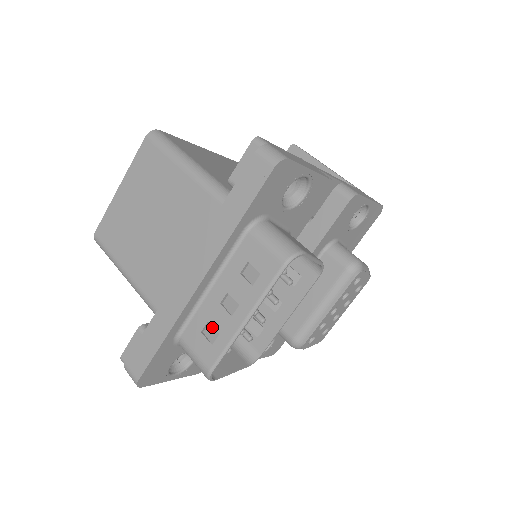
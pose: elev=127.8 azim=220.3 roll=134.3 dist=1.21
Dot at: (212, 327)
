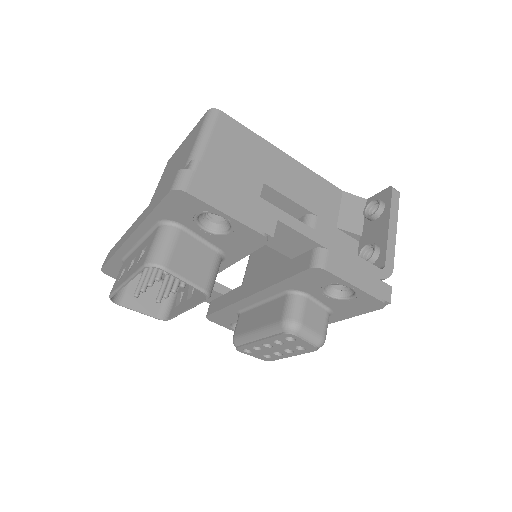
Dot at: occluded
